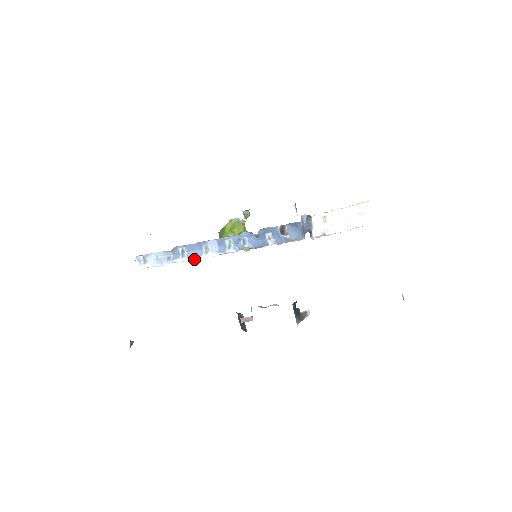
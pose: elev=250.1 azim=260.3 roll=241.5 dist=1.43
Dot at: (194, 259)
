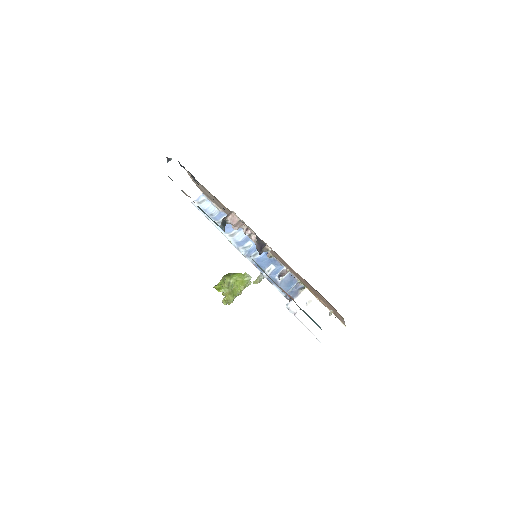
Dot at: (220, 230)
